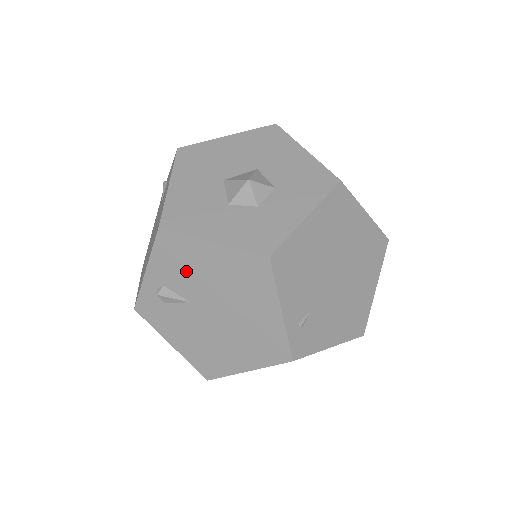
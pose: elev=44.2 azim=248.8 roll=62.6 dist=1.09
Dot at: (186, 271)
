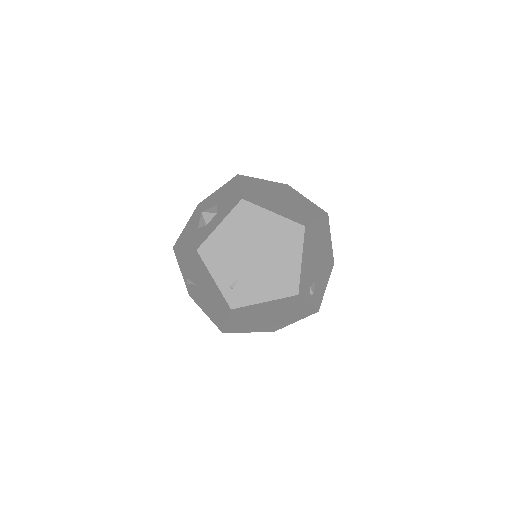
Dot at: (187, 267)
